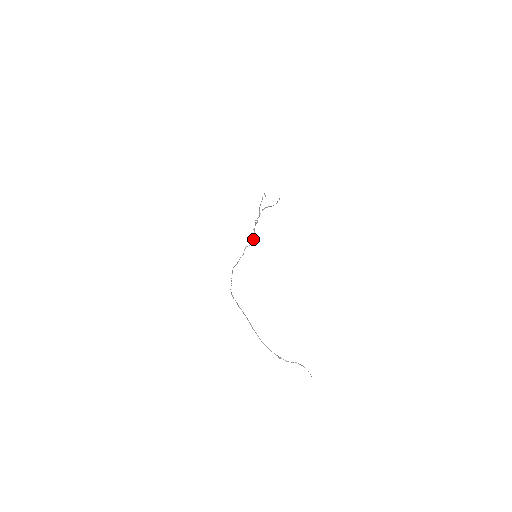
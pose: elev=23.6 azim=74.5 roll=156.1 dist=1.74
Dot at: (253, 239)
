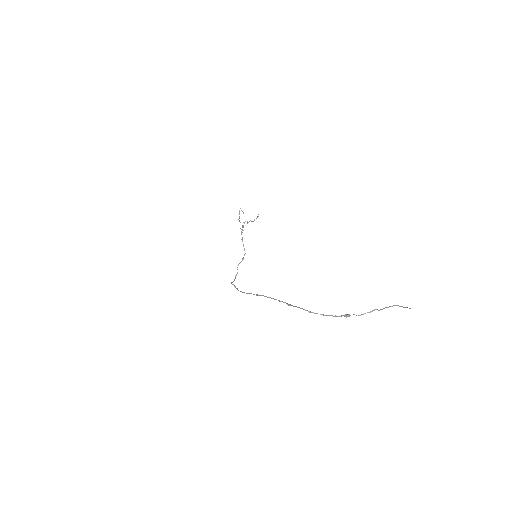
Dot at: (244, 250)
